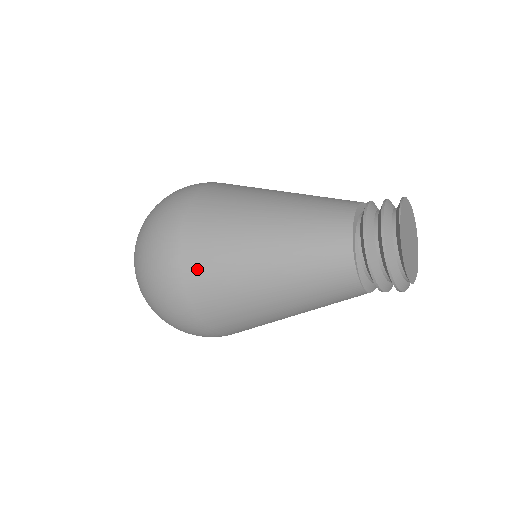
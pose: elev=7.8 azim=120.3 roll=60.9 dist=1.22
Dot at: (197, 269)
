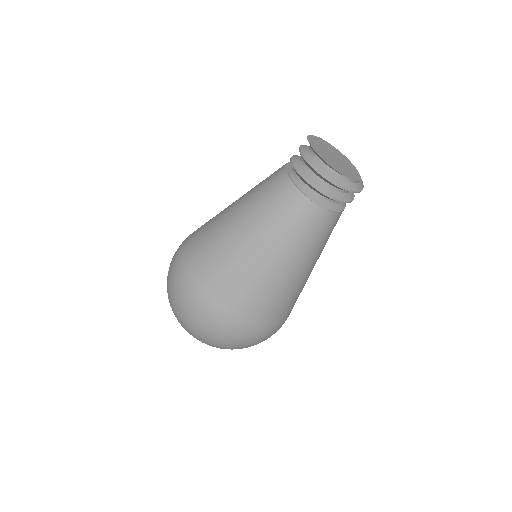
Dot at: (194, 244)
